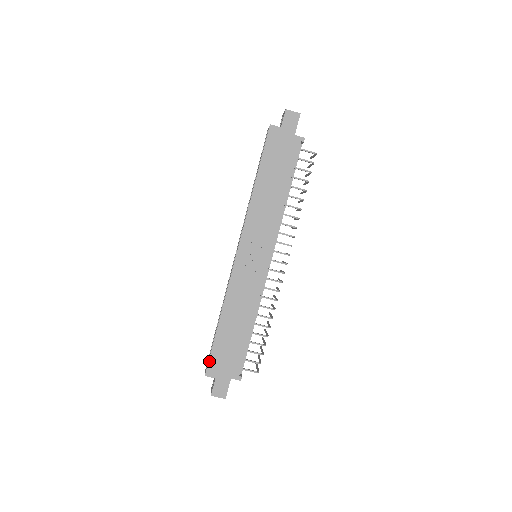
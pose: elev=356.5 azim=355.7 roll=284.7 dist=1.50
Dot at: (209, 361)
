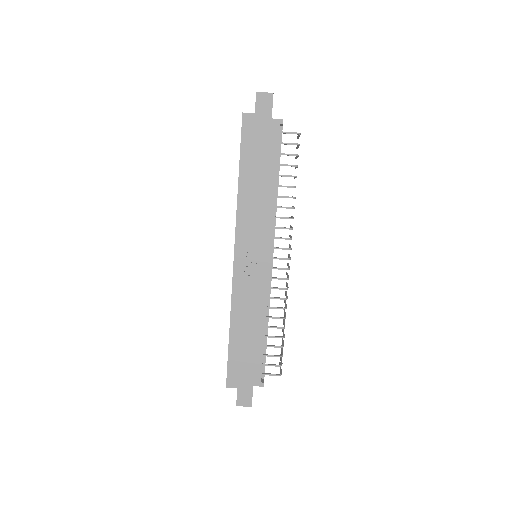
Dot at: (227, 372)
